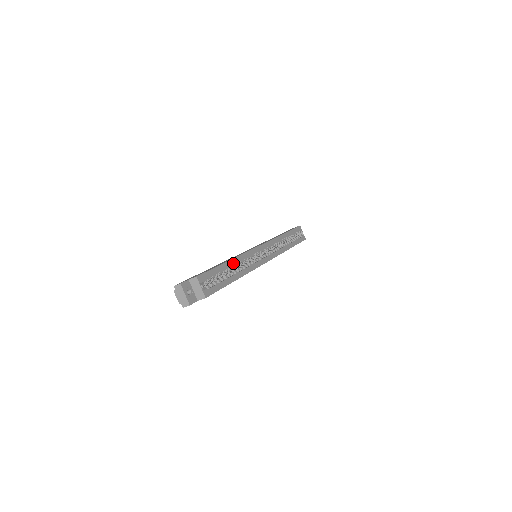
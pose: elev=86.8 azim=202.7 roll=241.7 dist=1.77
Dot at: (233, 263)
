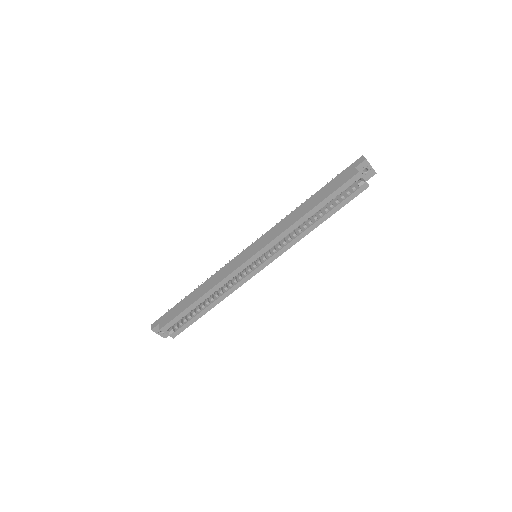
Dot at: (206, 297)
